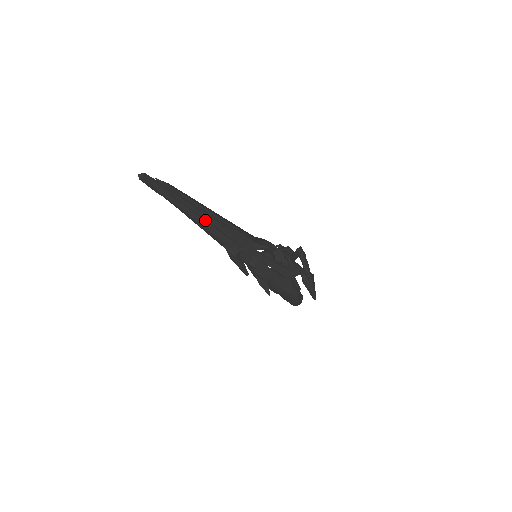
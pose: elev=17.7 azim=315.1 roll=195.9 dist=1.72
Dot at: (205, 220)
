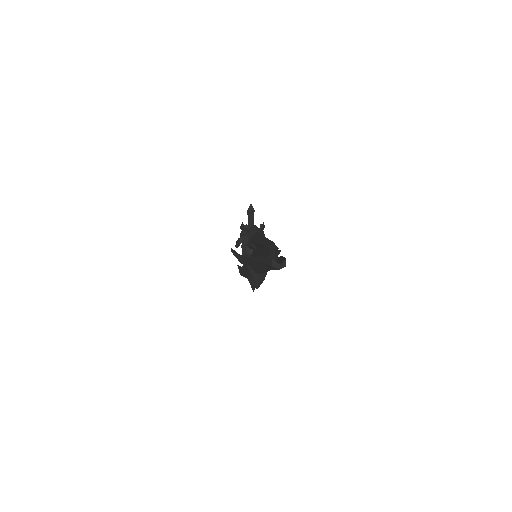
Dot at: occluded
